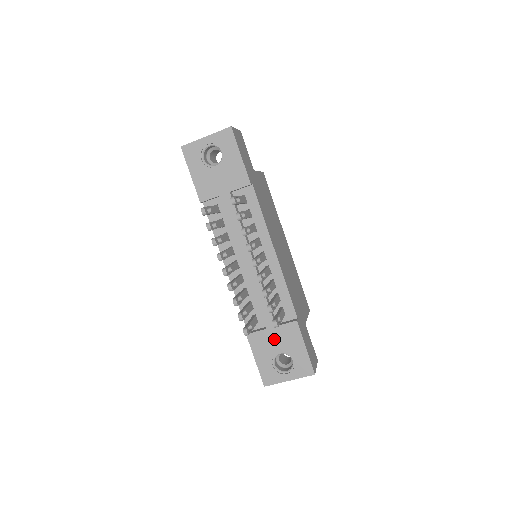
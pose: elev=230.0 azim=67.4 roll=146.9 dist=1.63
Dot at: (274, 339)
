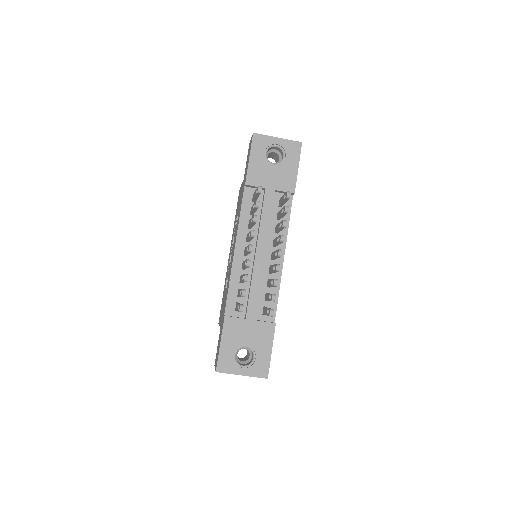
Dot at: (248, 331)
